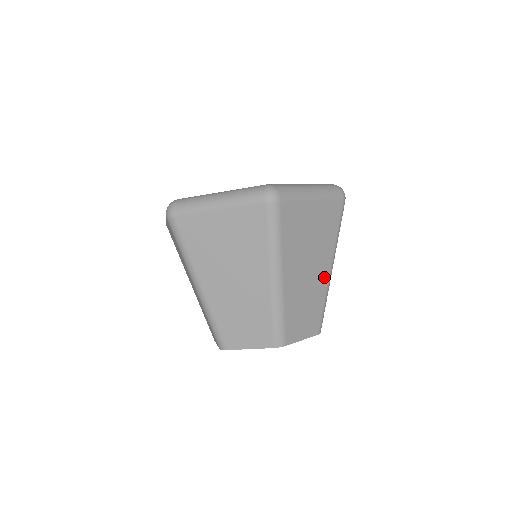
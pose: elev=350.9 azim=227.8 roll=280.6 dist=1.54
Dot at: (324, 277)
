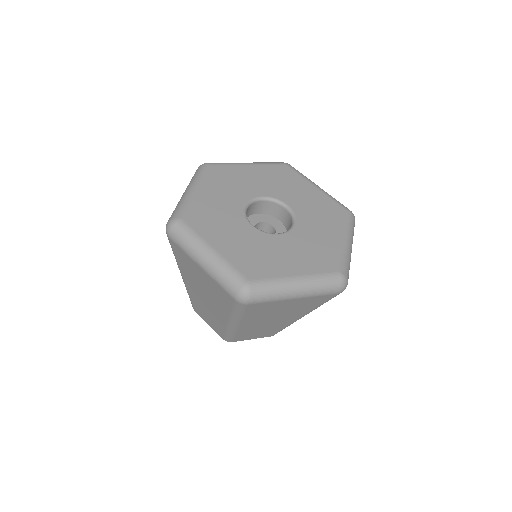
Dot at: occluded
